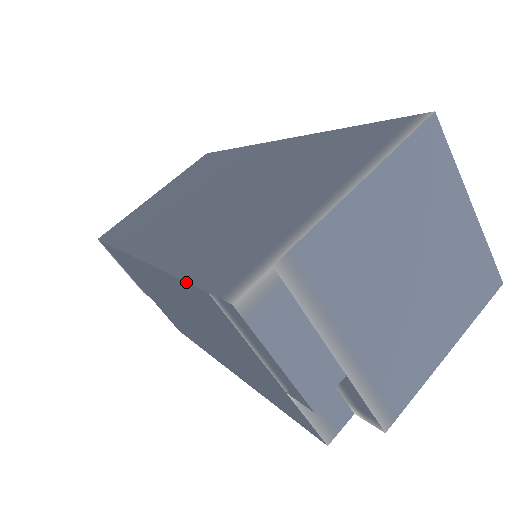
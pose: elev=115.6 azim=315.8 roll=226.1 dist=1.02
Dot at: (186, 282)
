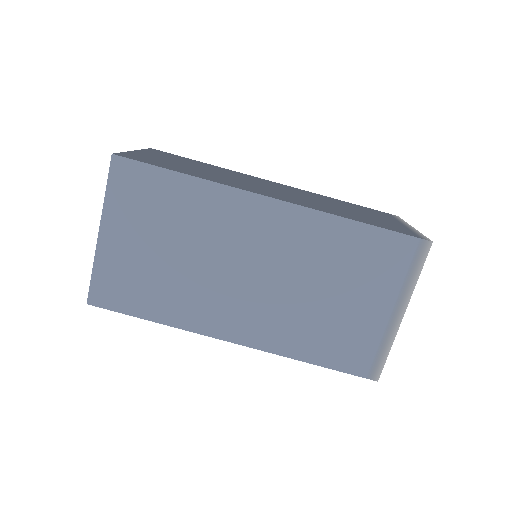
Dot at: occluded
